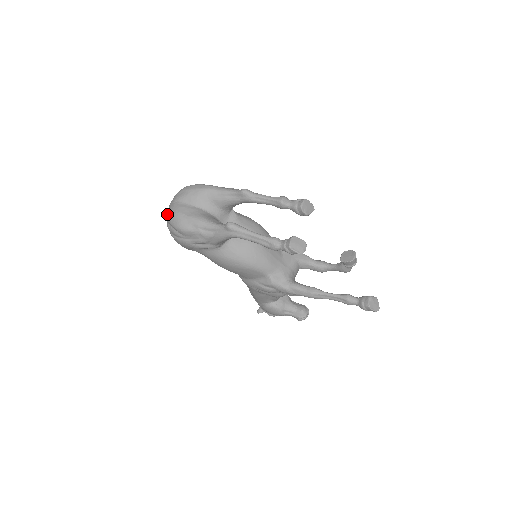
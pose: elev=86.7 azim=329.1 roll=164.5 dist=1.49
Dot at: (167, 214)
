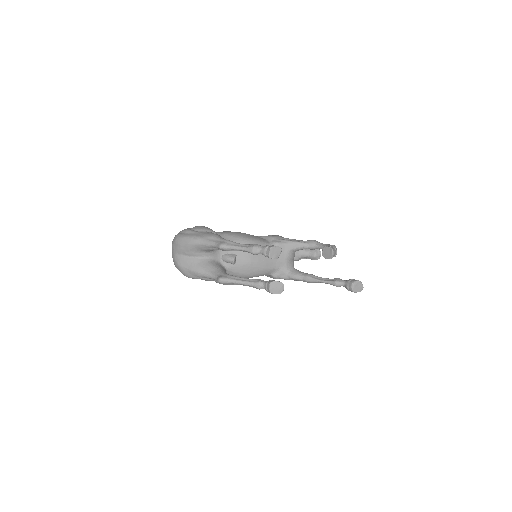
Dot at: occluded
